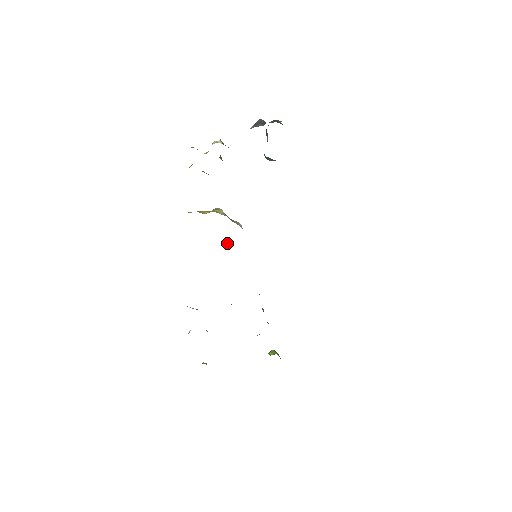
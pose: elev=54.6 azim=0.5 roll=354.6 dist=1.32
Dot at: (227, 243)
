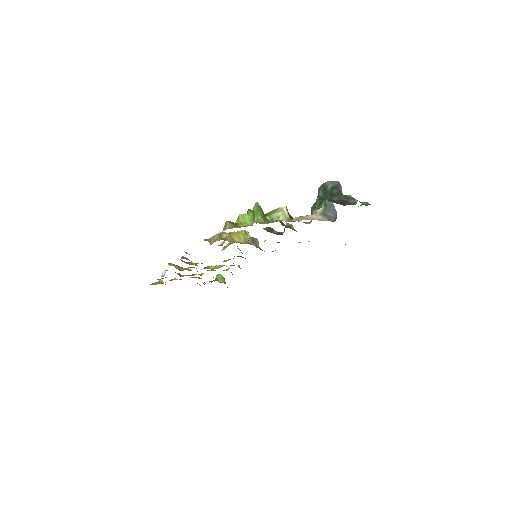
Dot at: (237, 246)
